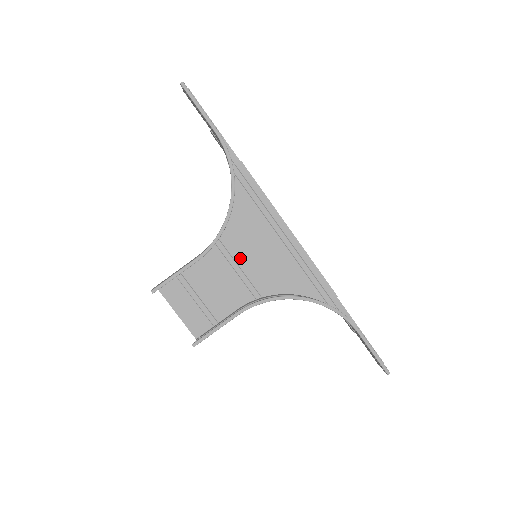
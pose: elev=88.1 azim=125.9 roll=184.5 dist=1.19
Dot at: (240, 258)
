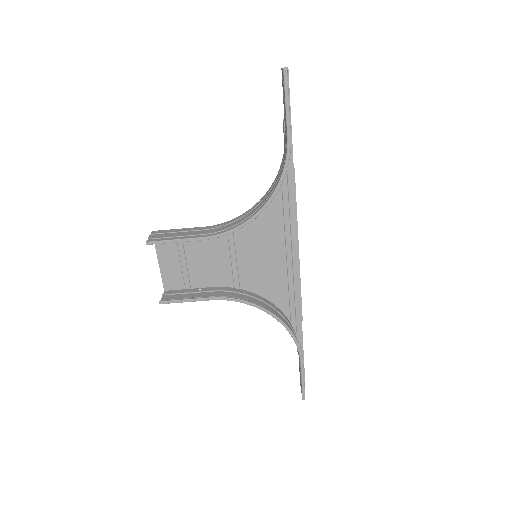
Dot at: (241, 249)
